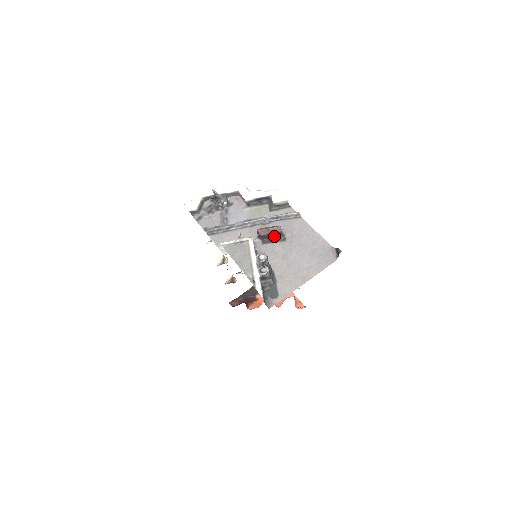
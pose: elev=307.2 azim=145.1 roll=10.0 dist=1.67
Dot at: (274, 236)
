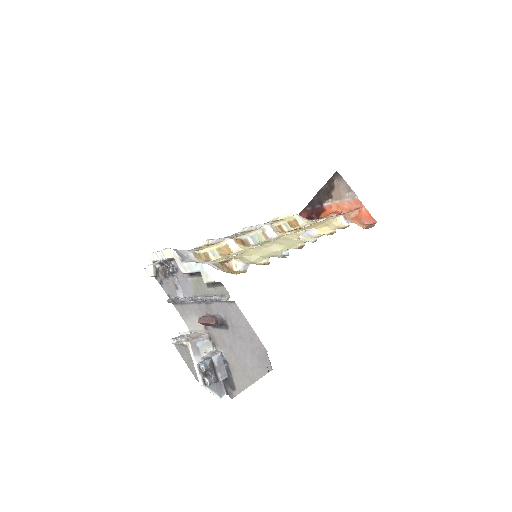
Dot at: occluded
